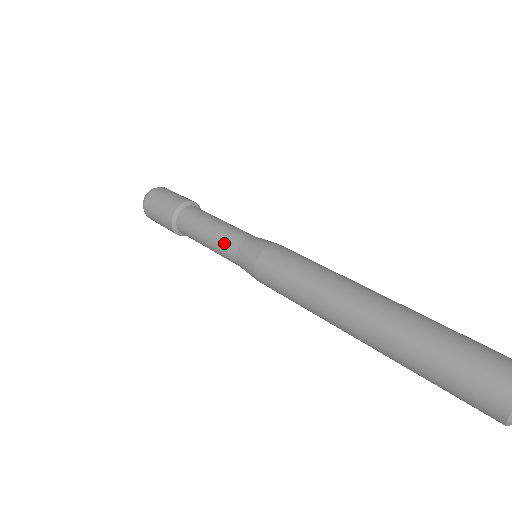
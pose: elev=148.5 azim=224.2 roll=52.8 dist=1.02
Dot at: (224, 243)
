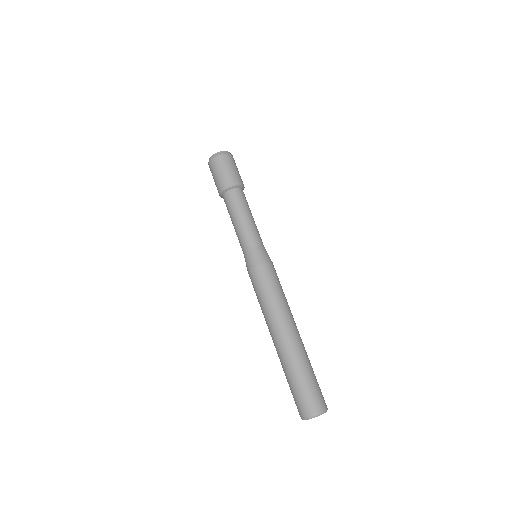
Dot at: (239, 241)
